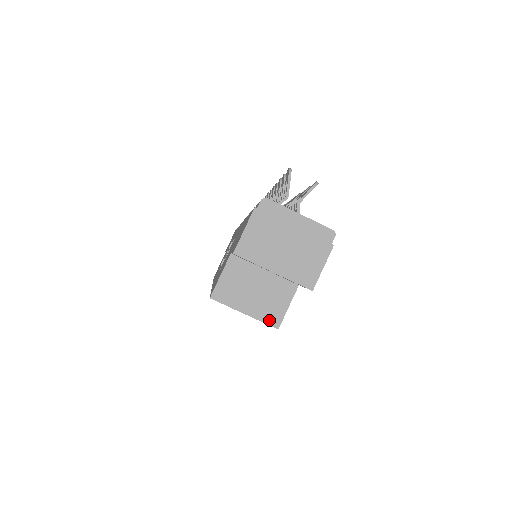
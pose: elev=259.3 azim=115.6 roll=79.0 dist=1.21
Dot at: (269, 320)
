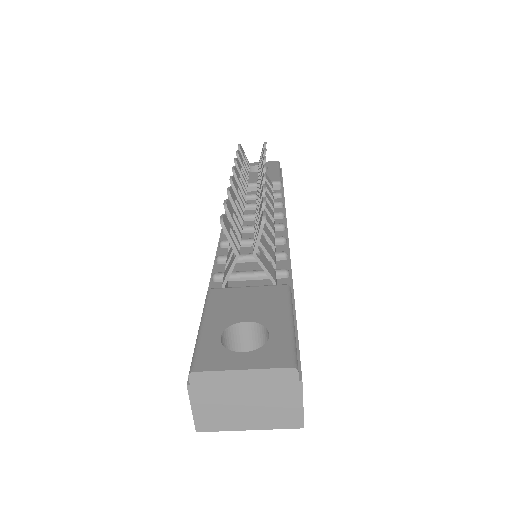
Dot at: occluded
